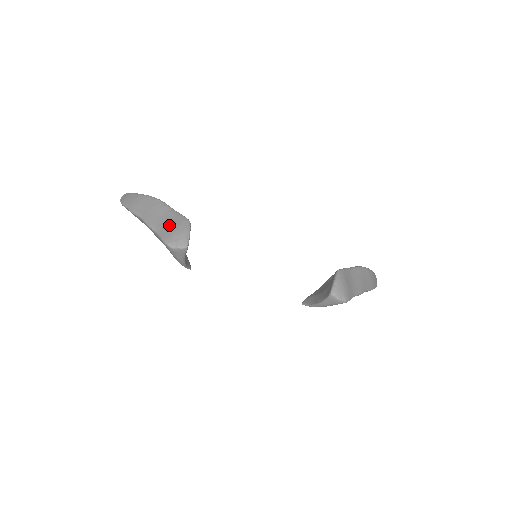
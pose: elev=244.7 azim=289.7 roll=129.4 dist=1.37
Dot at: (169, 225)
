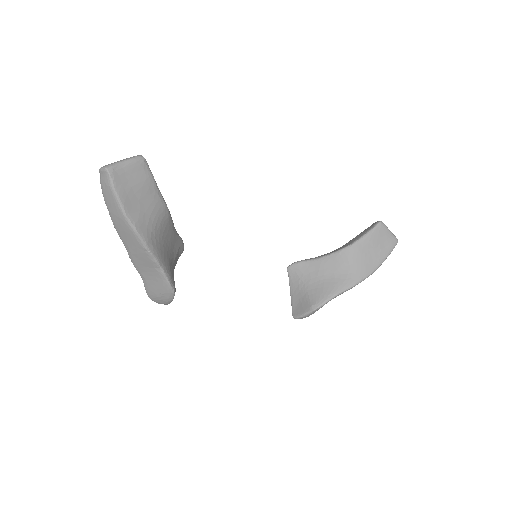
Dot at: (153, 285)
